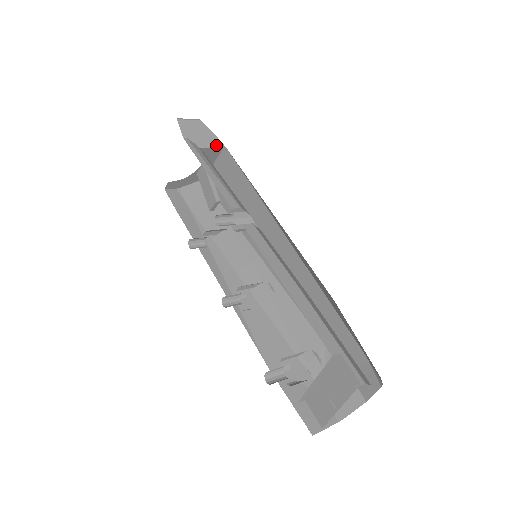
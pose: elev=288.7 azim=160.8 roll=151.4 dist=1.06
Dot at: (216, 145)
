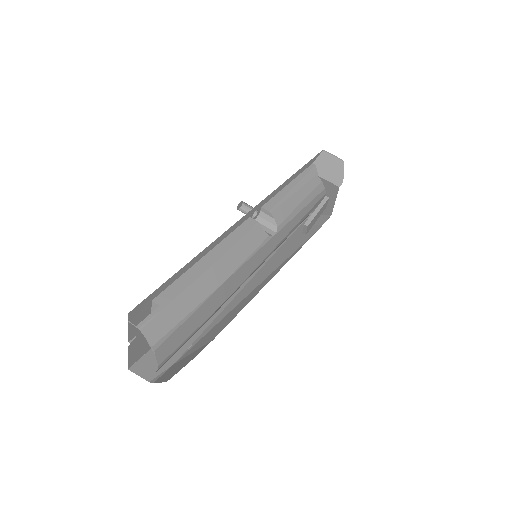
Dot at: (335, 182)
